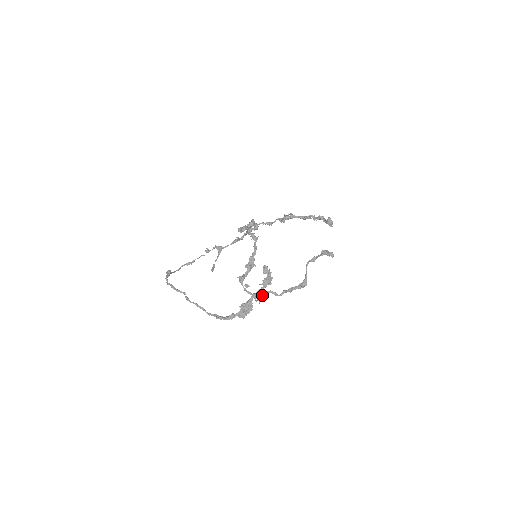
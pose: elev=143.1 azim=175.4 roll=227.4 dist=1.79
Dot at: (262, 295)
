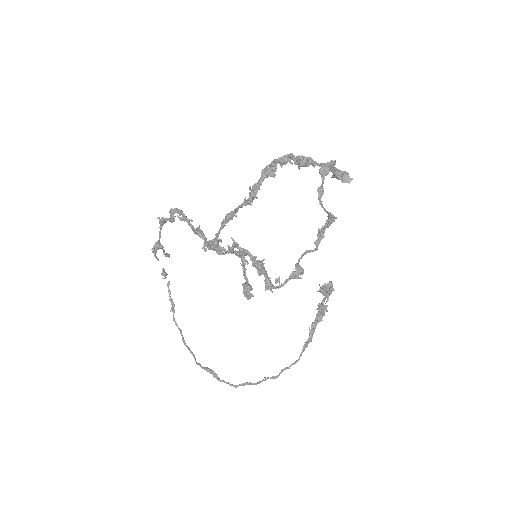
Dot at: (299, 268)
